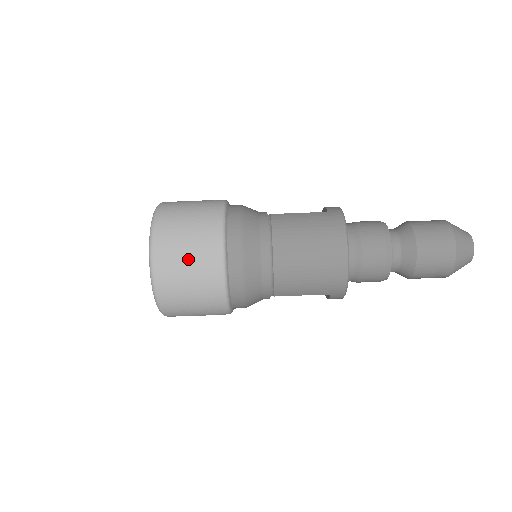
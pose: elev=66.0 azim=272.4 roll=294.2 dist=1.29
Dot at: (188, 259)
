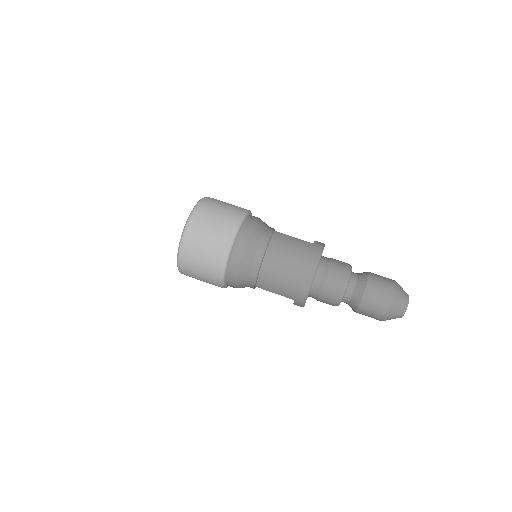
Dot at: (207, 239)
